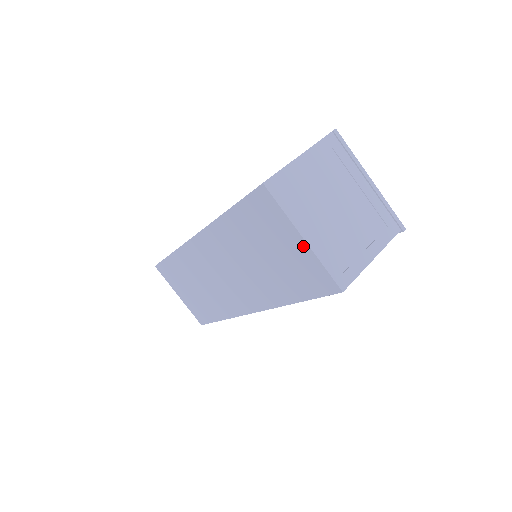
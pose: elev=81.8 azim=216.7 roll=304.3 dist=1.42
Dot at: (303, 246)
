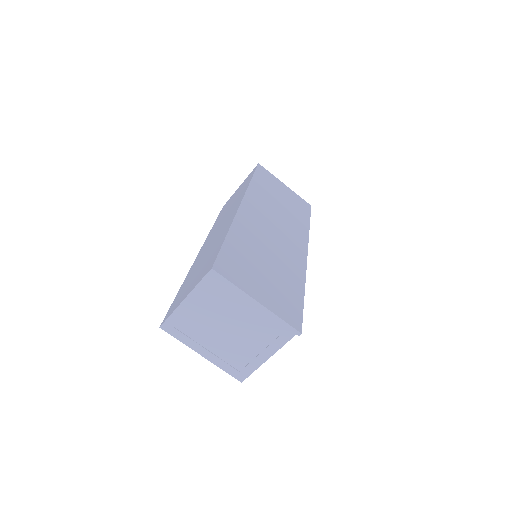
Dot at: occluded
